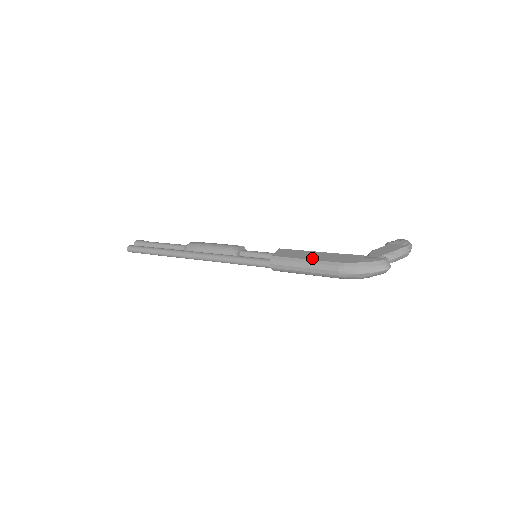
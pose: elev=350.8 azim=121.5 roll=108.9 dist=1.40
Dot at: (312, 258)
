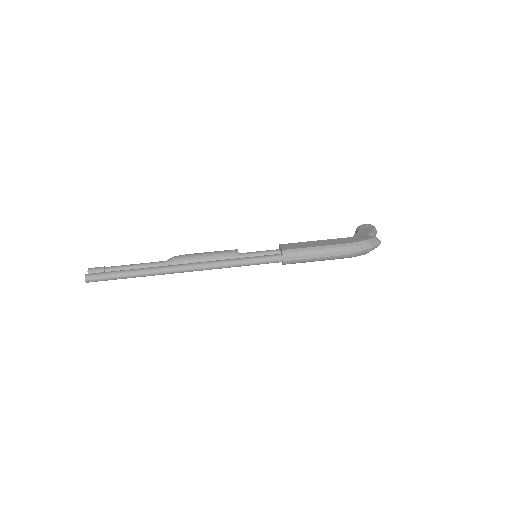
Dot at: (321, 245)
